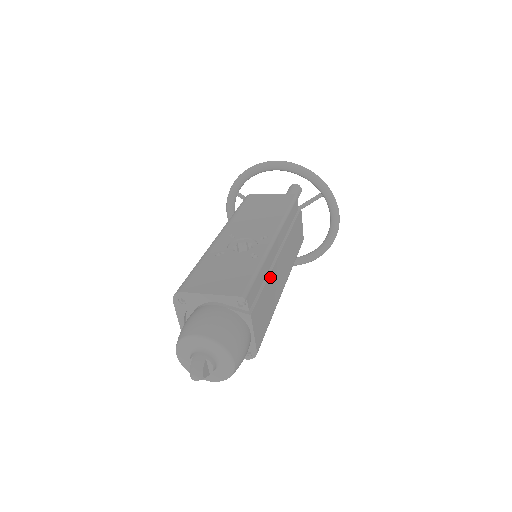
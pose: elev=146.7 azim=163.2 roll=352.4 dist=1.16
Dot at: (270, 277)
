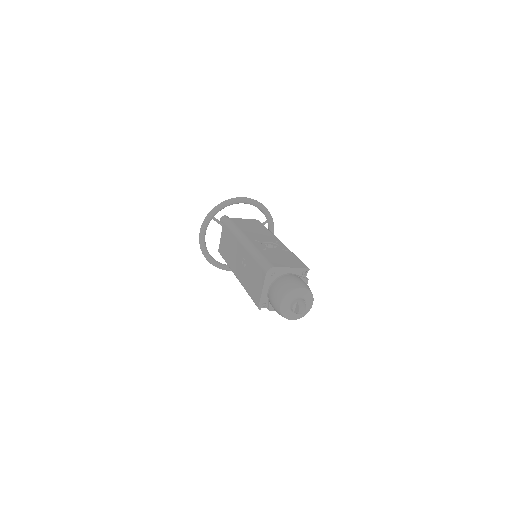
Dot at: occluded
